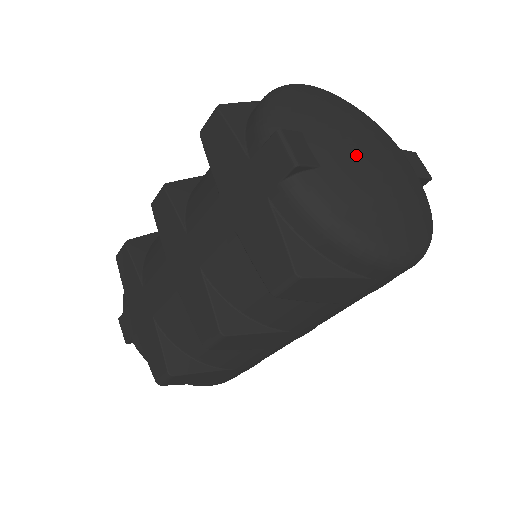
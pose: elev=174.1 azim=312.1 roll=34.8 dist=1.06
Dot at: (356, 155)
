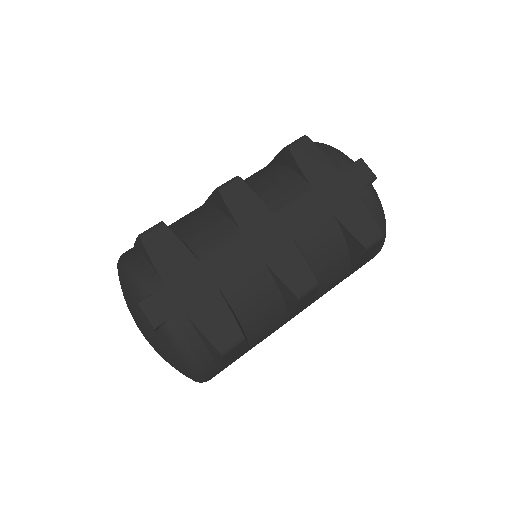
Dot at: occluded
